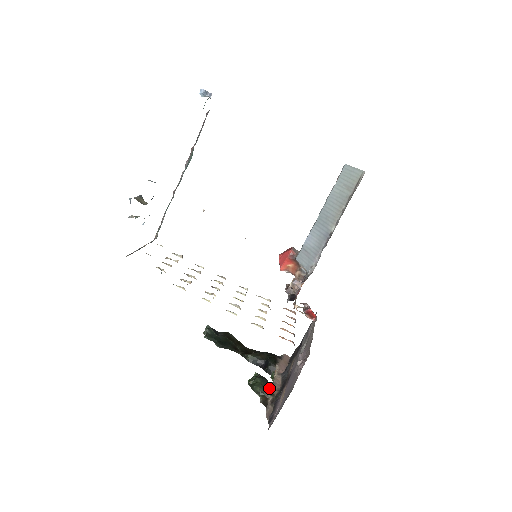
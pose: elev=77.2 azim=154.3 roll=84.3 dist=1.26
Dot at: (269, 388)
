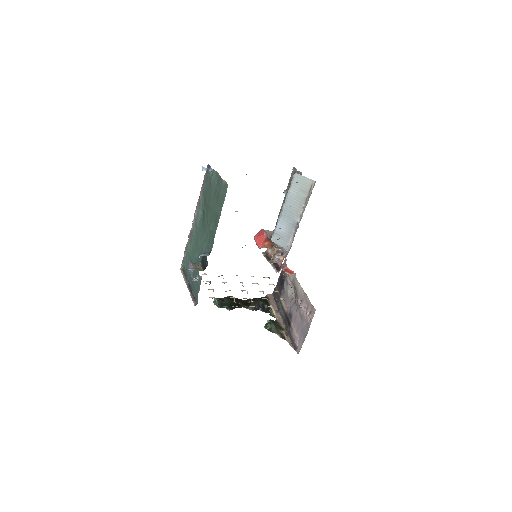
Dot at: (280, 326)
